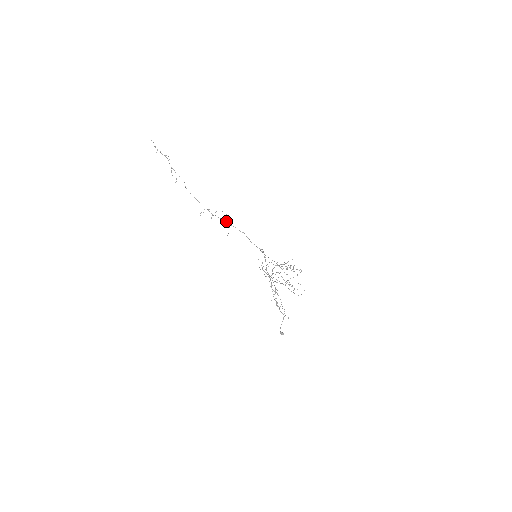
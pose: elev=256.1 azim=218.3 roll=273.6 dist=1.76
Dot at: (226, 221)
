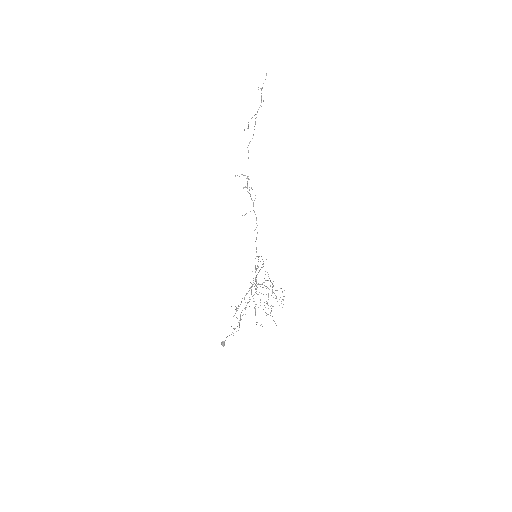
Dot at: occluded
